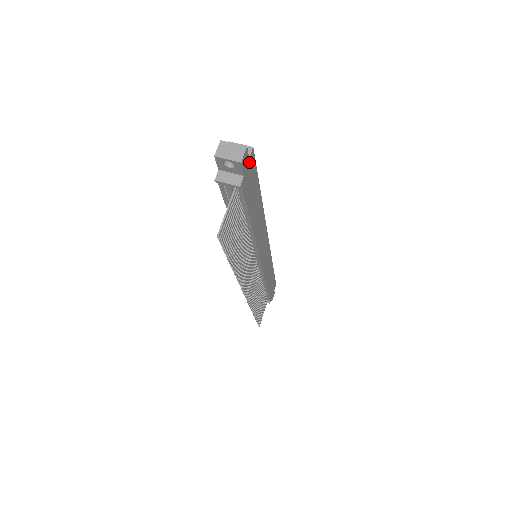
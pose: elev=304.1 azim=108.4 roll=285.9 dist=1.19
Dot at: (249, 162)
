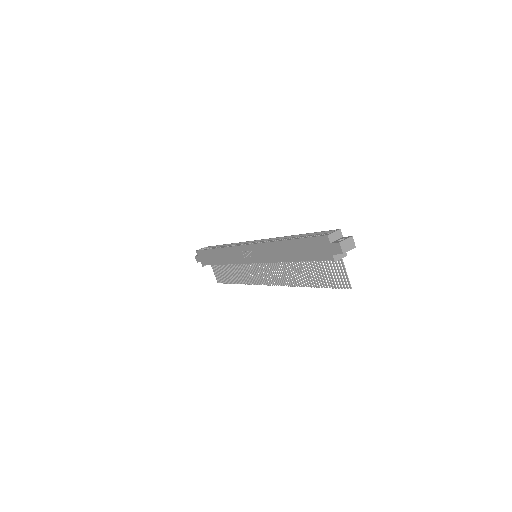
Dot at: (340, 238)
